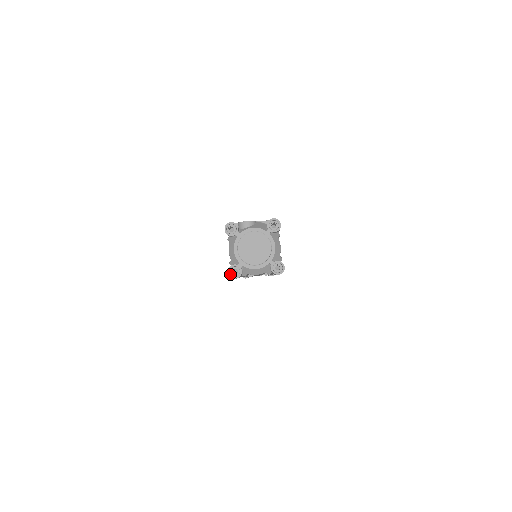
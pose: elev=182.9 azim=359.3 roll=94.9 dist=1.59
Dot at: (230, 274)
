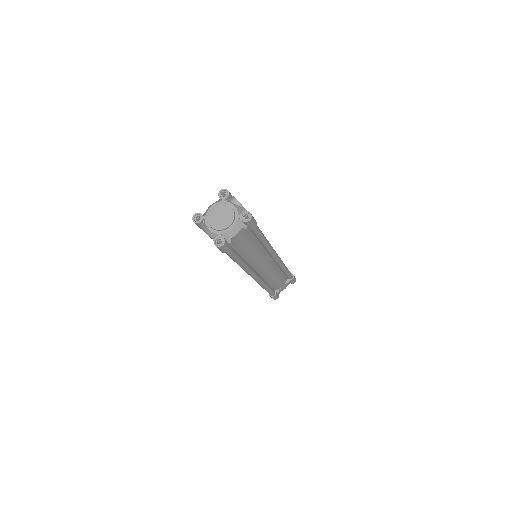
Dot at: (194, 216)
